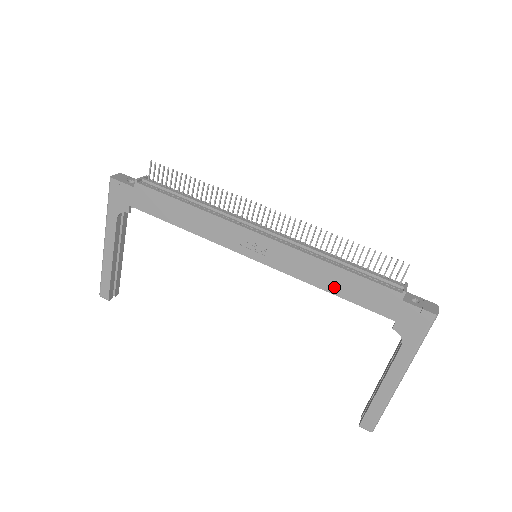
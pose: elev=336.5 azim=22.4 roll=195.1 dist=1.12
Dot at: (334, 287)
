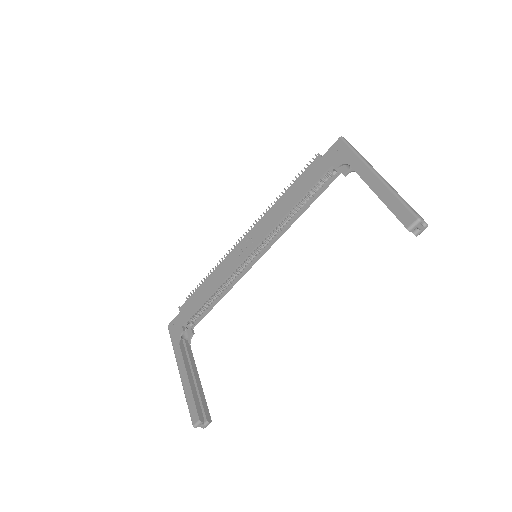
Dot at: (292, 201)
